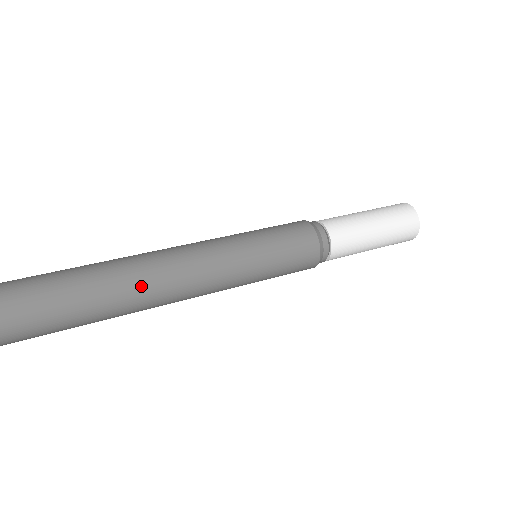
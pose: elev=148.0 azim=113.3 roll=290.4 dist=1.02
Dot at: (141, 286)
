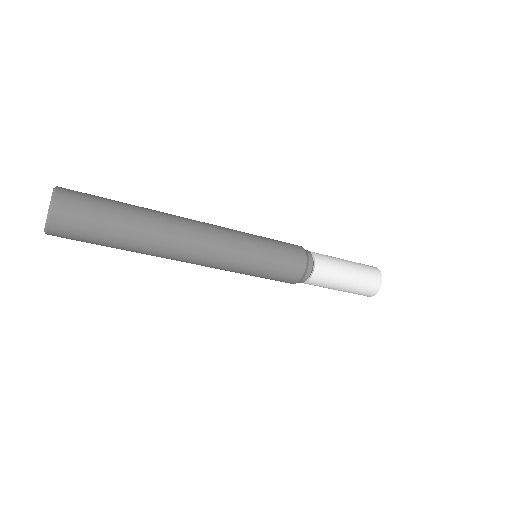
Dot at: (172, 231)
